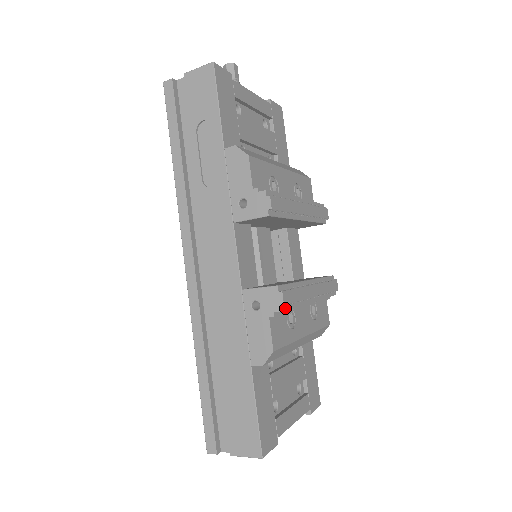
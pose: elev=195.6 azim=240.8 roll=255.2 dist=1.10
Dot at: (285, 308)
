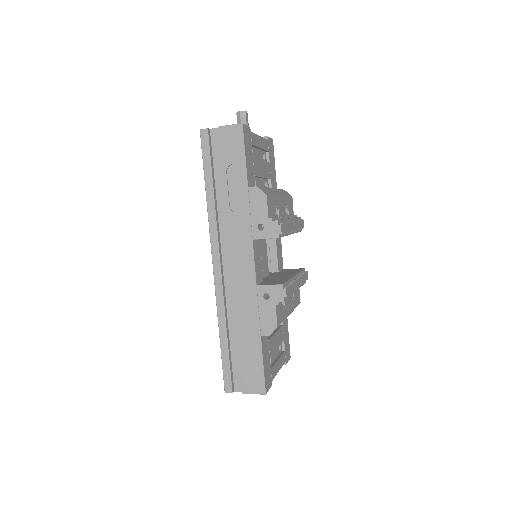
Dot at: (286, 298)
